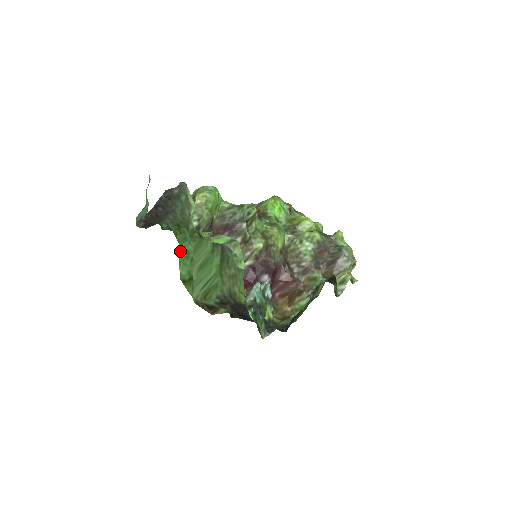
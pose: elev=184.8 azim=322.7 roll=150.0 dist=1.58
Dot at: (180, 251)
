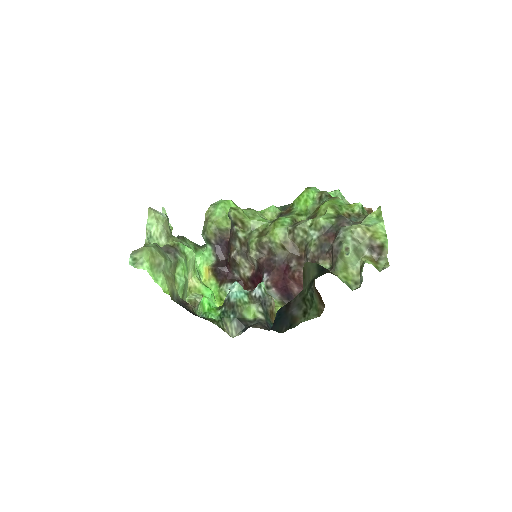
Dot at: (195, 263)
